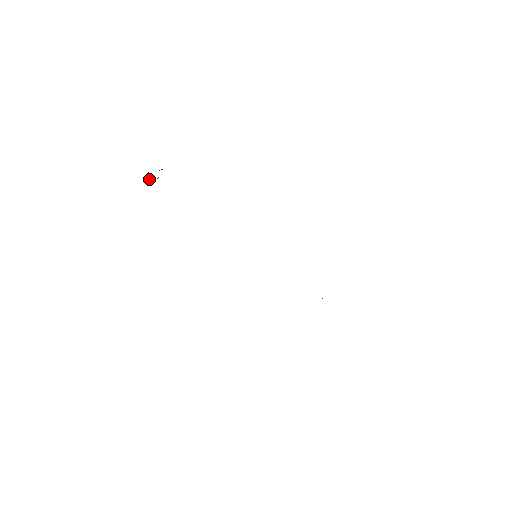
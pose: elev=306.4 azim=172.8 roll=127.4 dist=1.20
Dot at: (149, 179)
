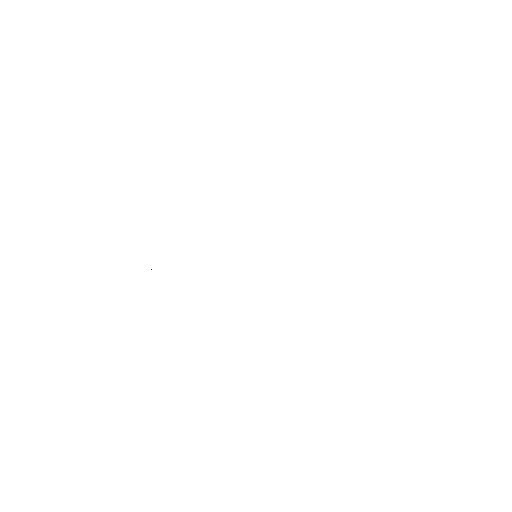
Dot at: occluded
